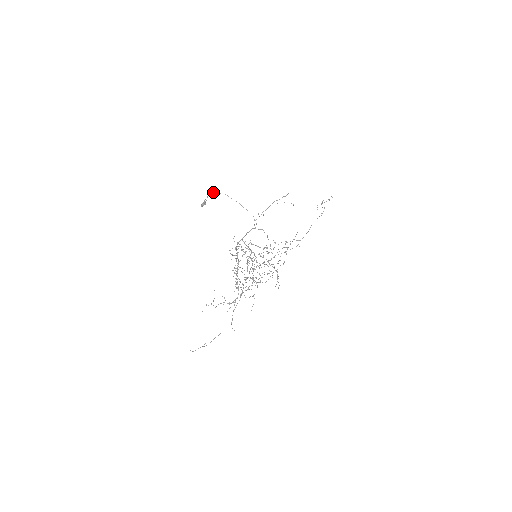
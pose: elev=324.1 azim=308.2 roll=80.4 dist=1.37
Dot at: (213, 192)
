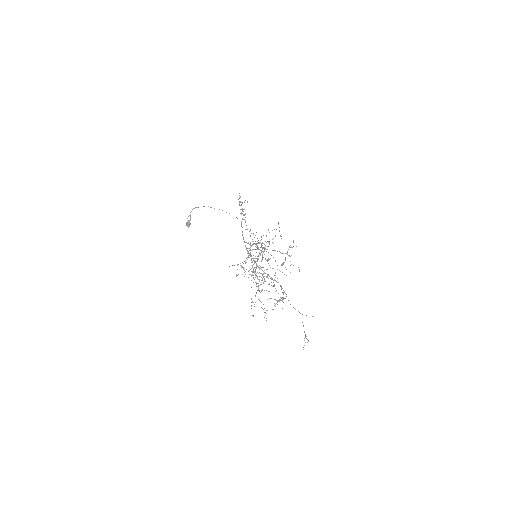
Dot at: occluded
